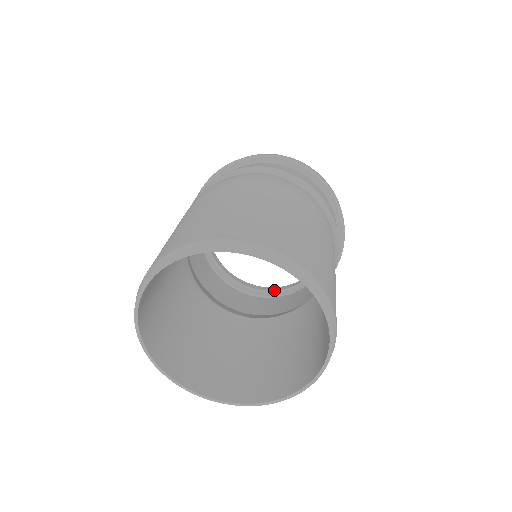
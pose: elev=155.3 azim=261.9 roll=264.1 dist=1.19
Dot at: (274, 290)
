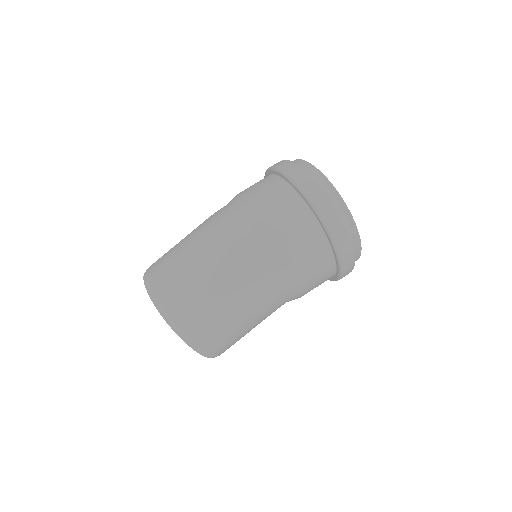
Dot at: occluded
